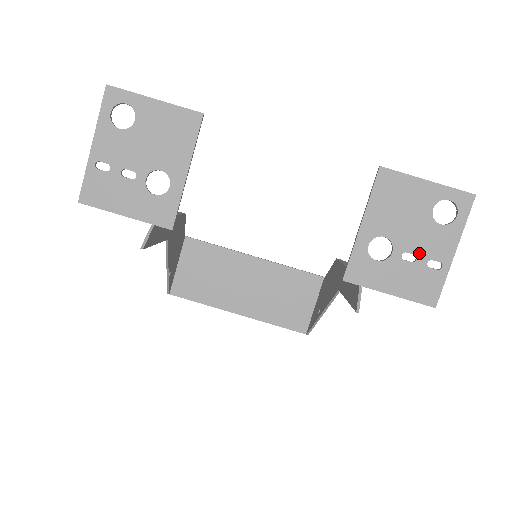
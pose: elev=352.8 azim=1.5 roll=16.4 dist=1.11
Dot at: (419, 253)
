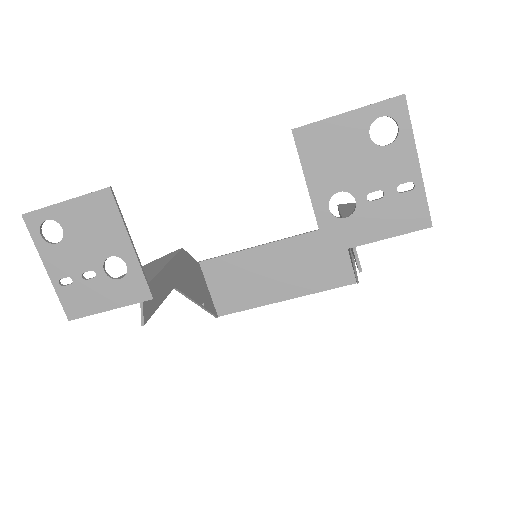
Dot at: (383, 186)
